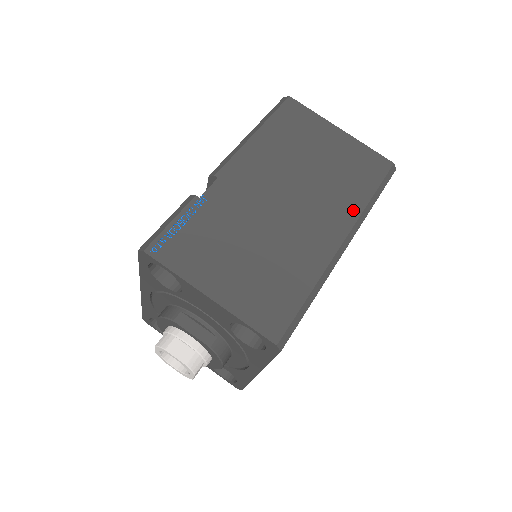
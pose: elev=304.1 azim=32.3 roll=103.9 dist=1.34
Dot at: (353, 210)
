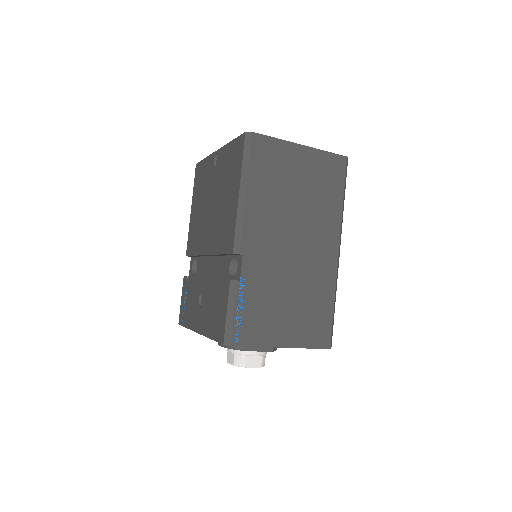
Dot at: (336, 221)
